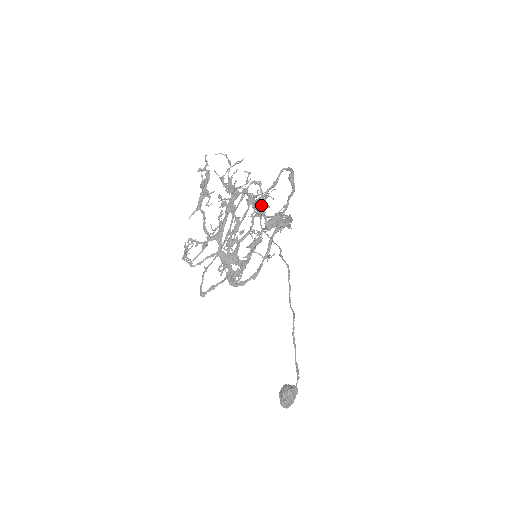
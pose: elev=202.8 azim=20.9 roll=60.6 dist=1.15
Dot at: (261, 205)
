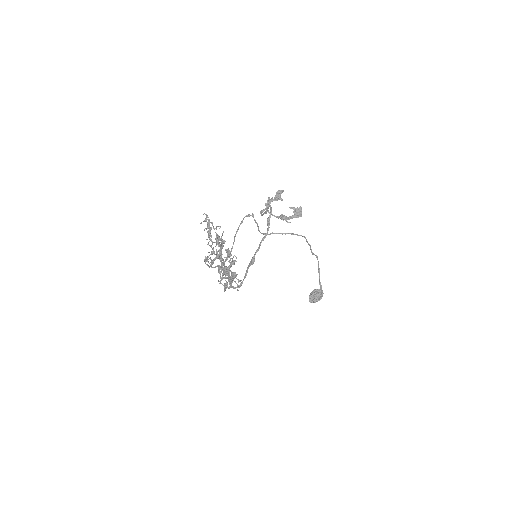
Dot at: (277, 200)
